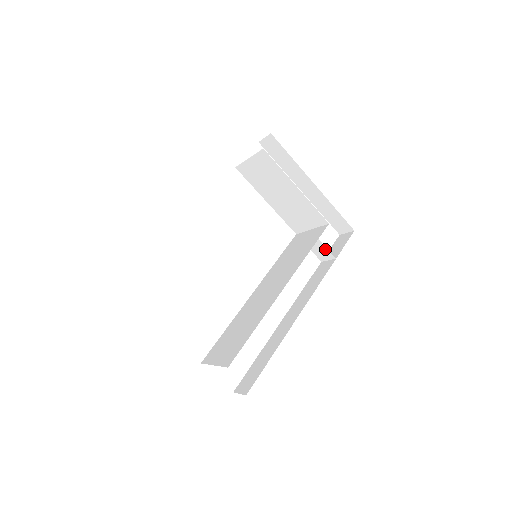
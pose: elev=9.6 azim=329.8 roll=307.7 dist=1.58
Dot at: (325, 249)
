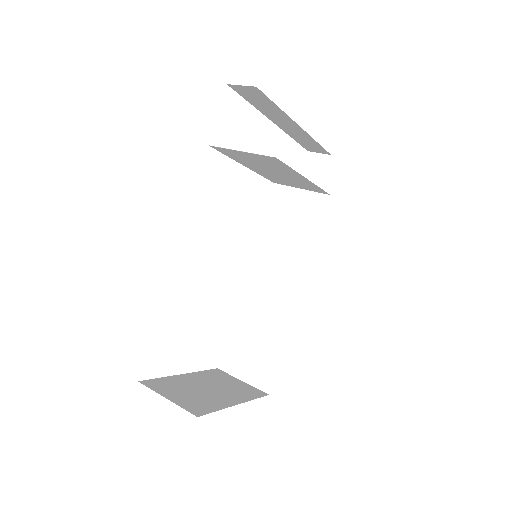
Dot at: occluded
